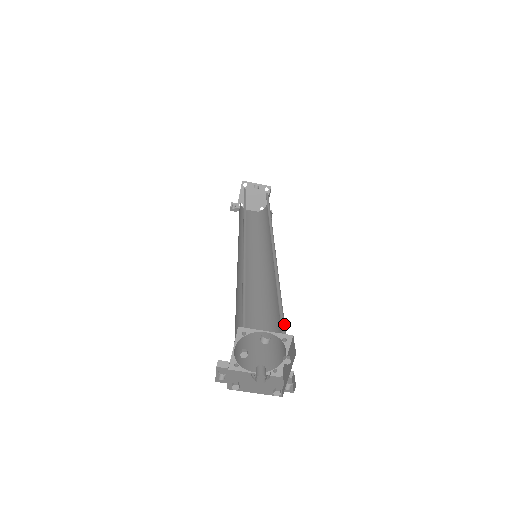
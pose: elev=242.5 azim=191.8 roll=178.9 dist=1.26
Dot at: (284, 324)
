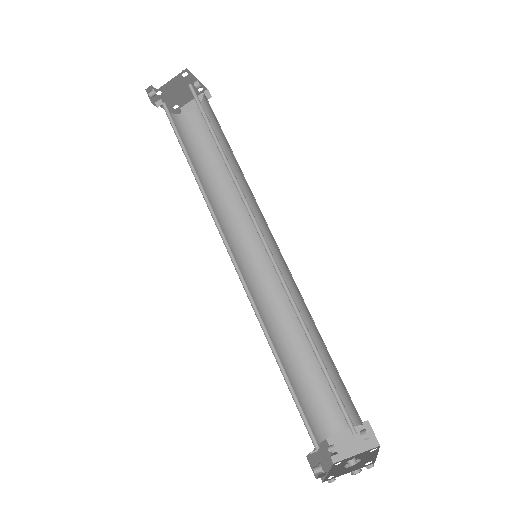
Dot at: (349, 399)
